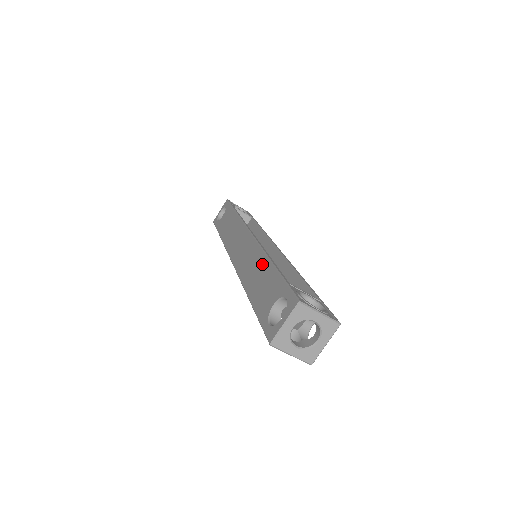
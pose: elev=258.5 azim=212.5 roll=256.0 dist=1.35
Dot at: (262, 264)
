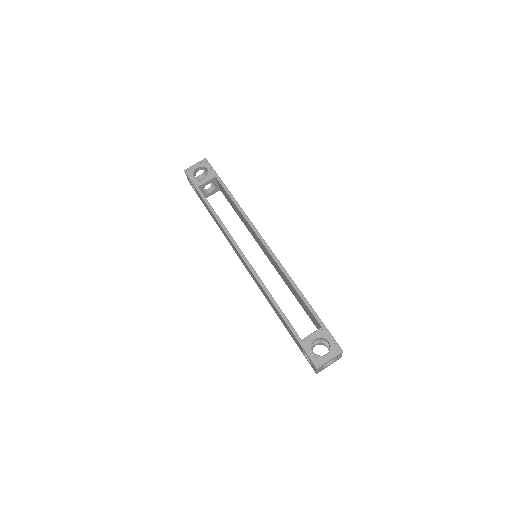
Dot at: occluded
